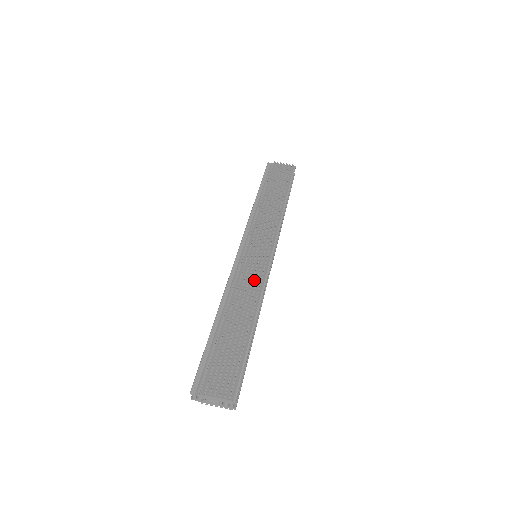
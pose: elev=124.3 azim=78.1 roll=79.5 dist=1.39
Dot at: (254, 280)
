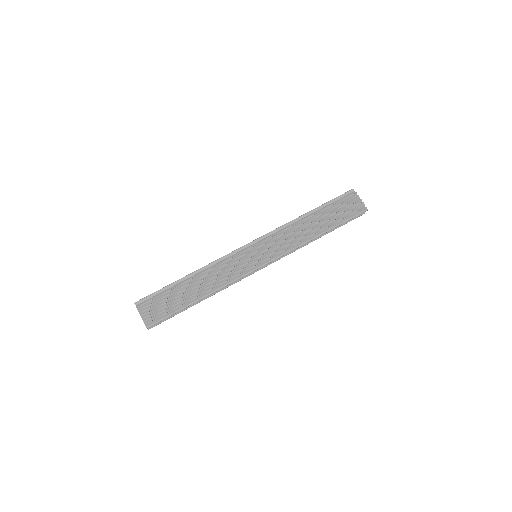
Dot at: (231, 273)
